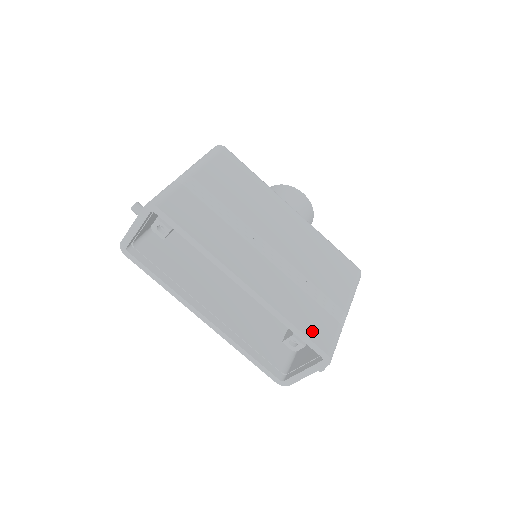
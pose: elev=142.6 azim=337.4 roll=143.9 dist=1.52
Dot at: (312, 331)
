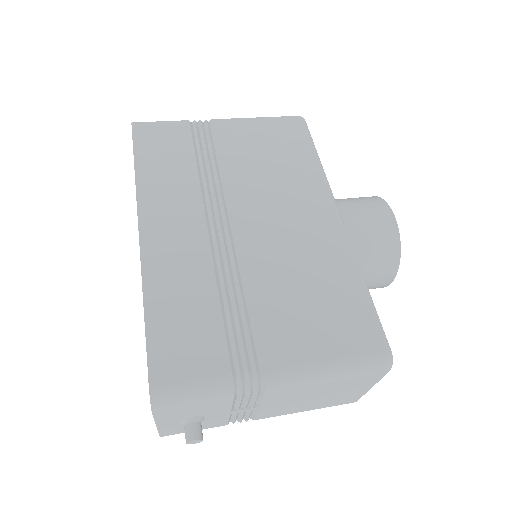
Dot at: (165, 343)
